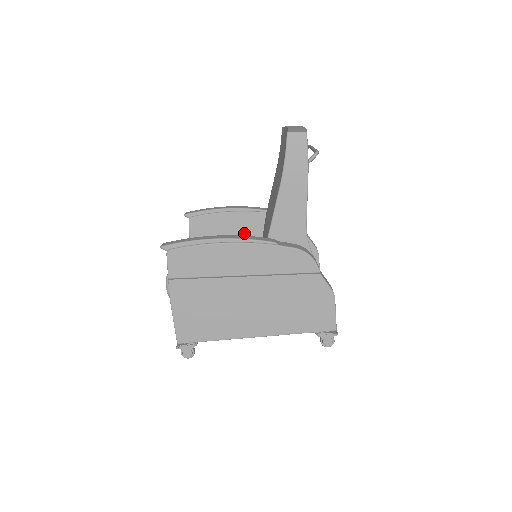
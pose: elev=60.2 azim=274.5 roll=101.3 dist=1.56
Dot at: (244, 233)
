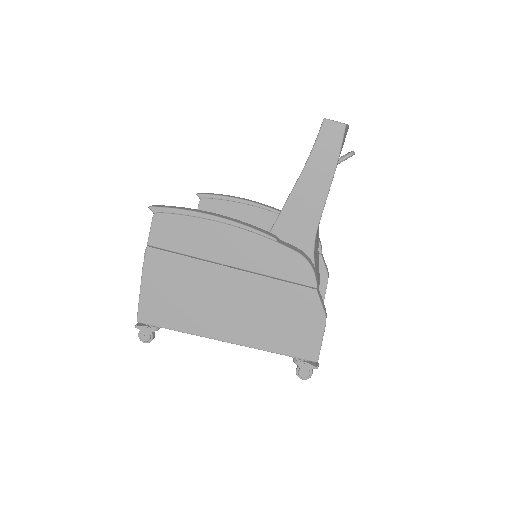
Dot at: occluded
